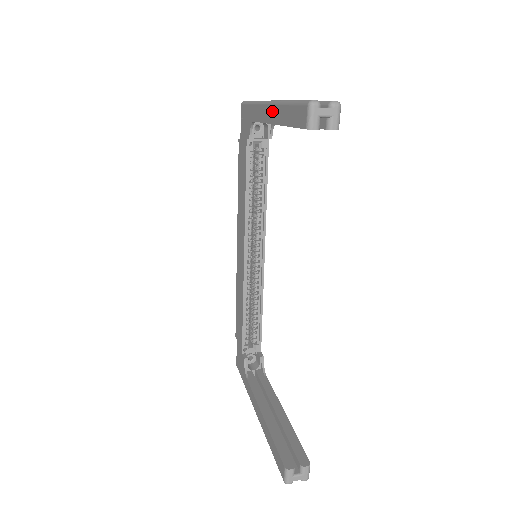
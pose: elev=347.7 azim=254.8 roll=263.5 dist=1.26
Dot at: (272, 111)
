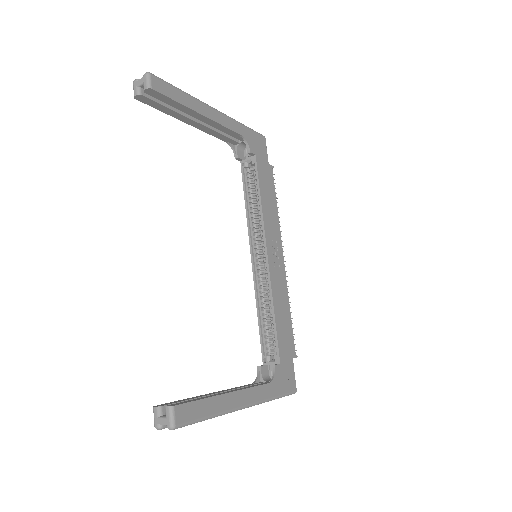
Dot at: occluded
